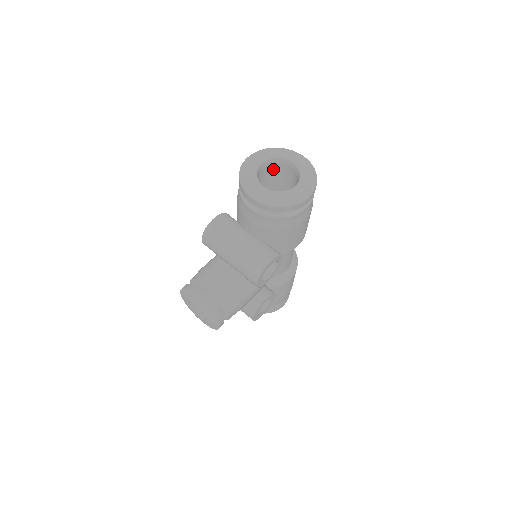
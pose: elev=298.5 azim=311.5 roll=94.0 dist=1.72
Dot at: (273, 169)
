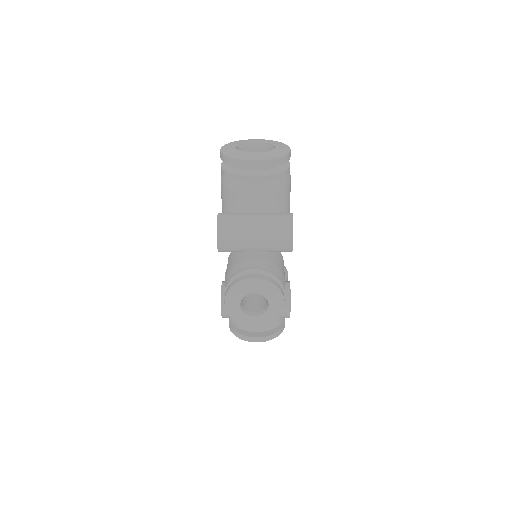
Dot at: occluded
